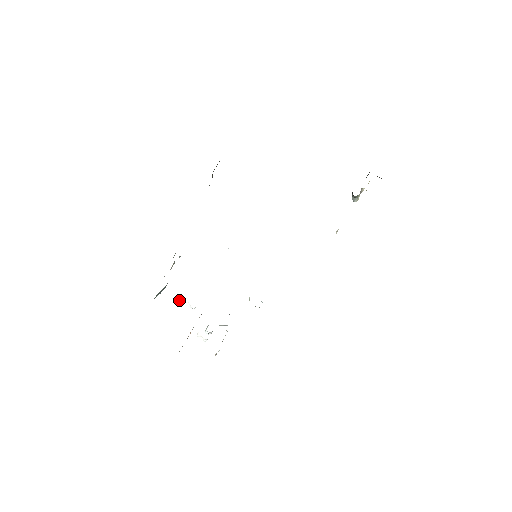
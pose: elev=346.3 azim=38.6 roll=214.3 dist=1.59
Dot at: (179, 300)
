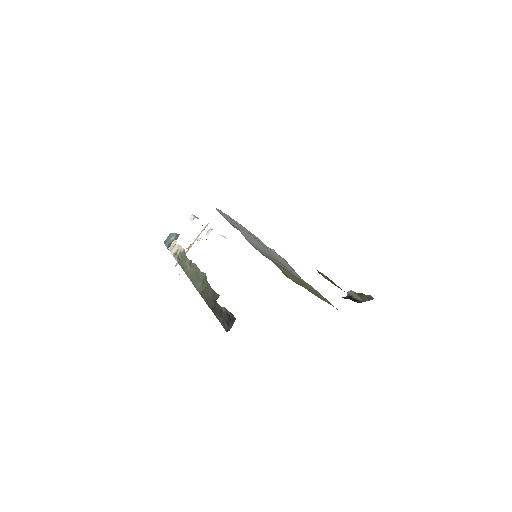
Dot at: (190, 219)
